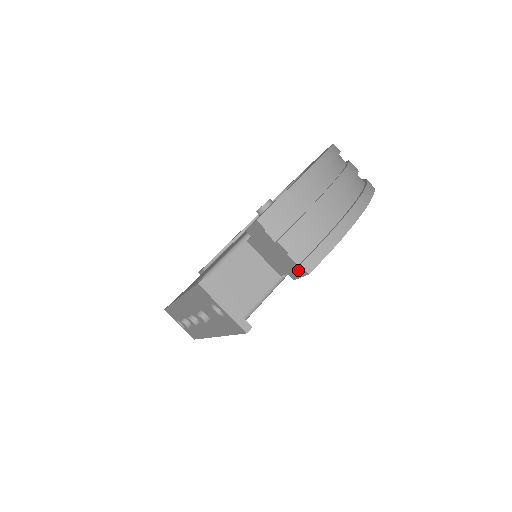
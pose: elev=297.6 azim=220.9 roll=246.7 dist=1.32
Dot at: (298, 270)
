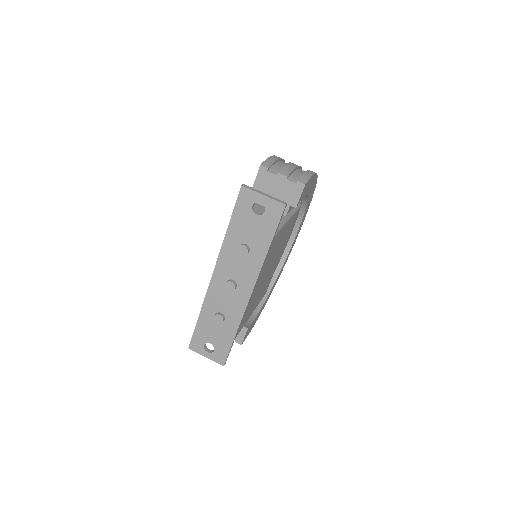
Dot at: (297, 189)
